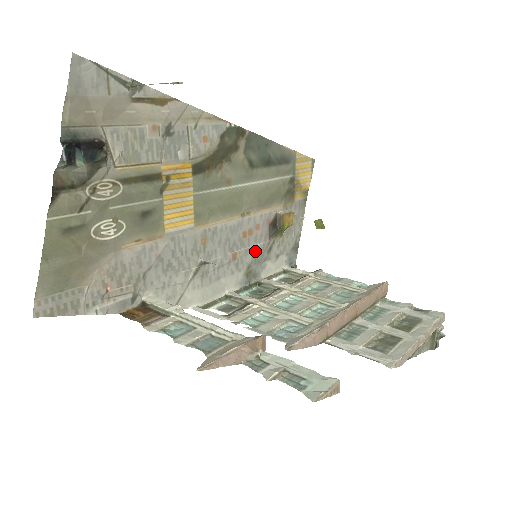
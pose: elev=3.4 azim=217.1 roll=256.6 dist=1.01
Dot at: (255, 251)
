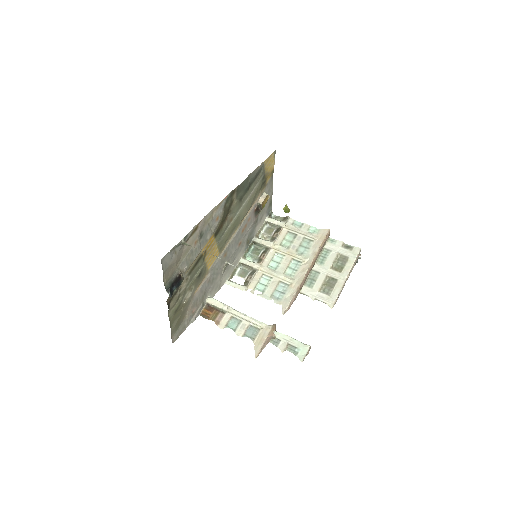
Dot at: (249, 230)
